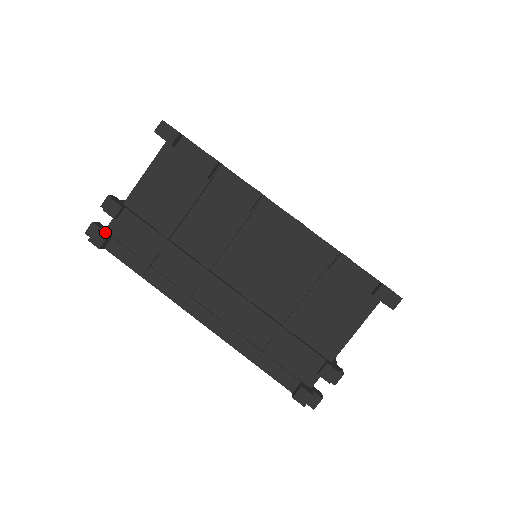
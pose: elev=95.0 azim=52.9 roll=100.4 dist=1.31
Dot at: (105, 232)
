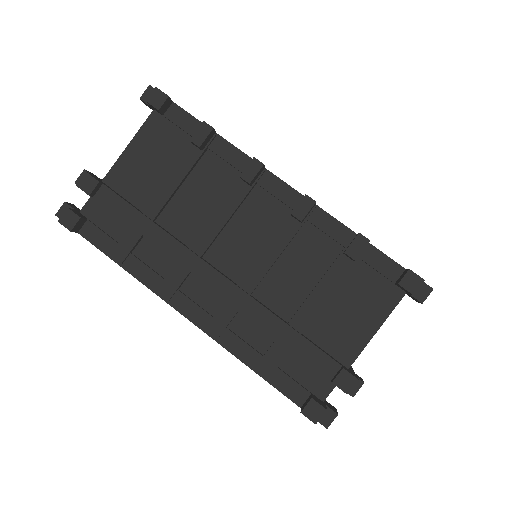
Dot at: (79, 213)
